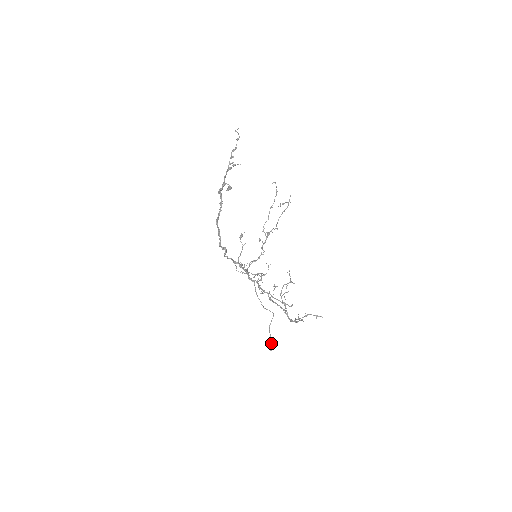
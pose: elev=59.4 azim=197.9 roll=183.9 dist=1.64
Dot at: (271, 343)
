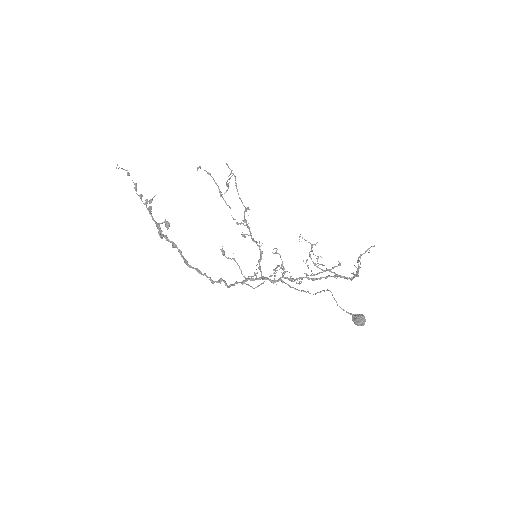
Dot at: (357, 319)
